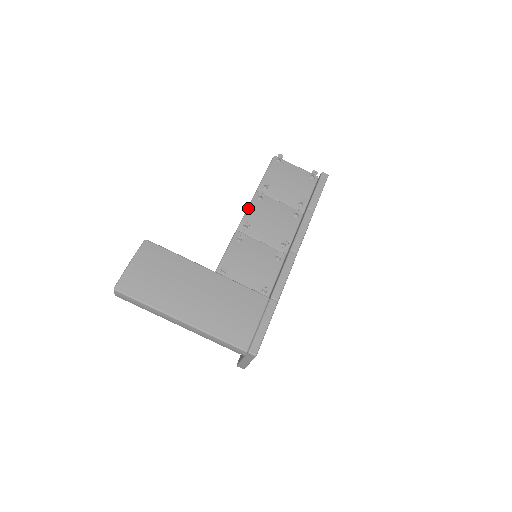
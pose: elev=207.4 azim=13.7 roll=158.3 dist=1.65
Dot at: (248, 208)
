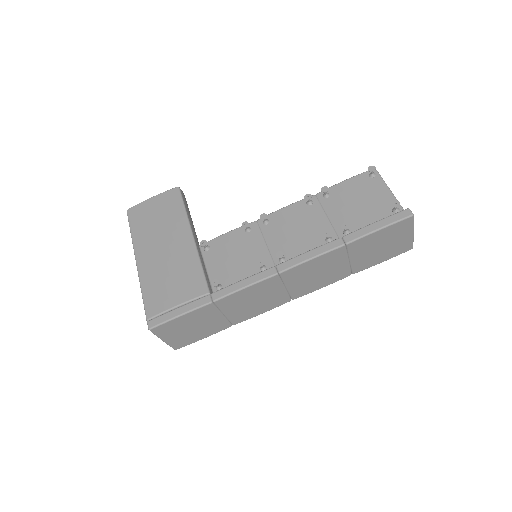
Dot at: (287, 206)
